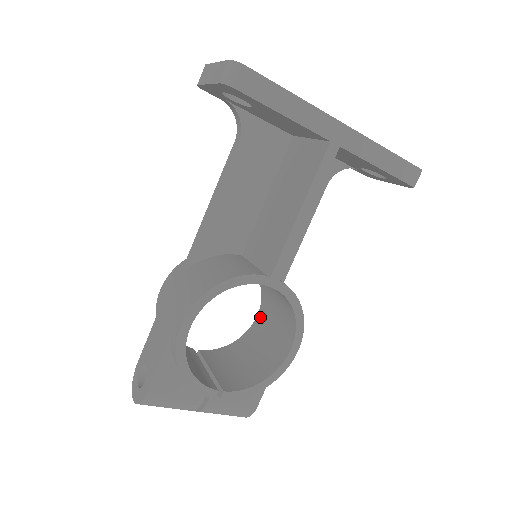
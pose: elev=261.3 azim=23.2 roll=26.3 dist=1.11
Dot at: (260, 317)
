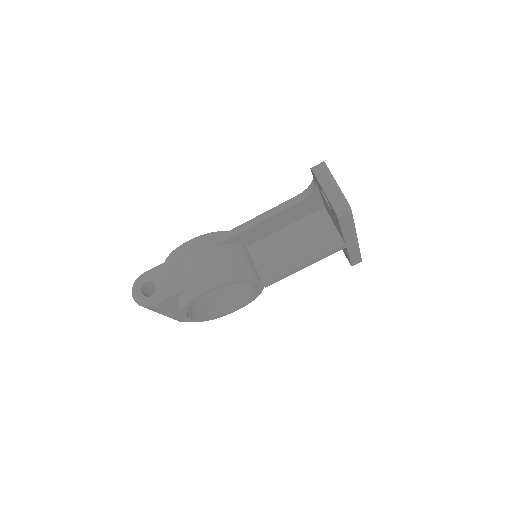
Dot at: occluded
